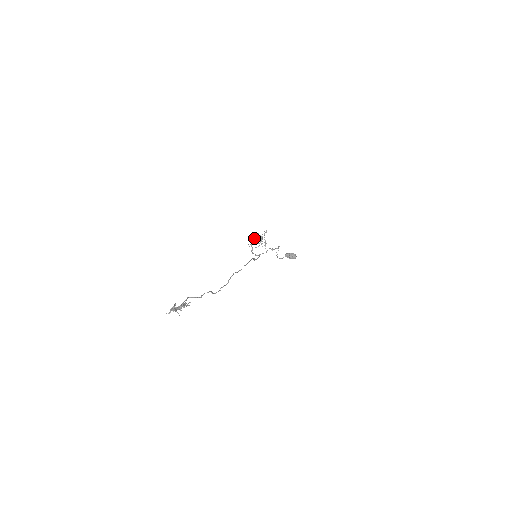
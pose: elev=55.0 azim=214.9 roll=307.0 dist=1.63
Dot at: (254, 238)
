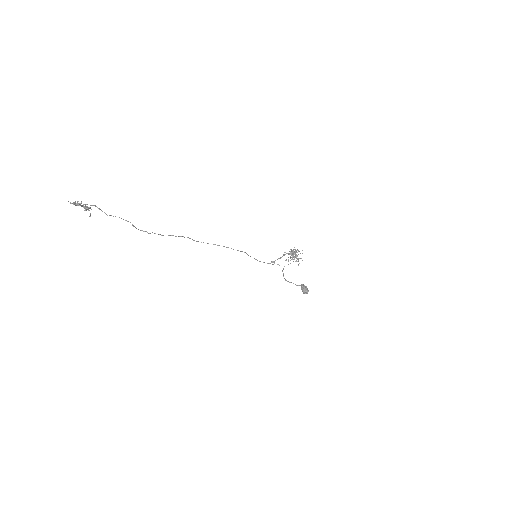
Dot at: occluded
